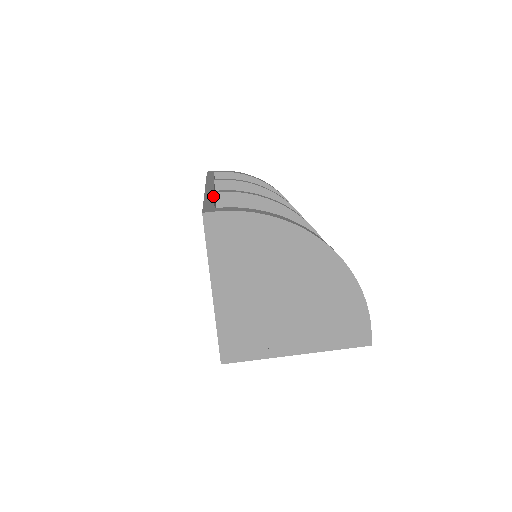
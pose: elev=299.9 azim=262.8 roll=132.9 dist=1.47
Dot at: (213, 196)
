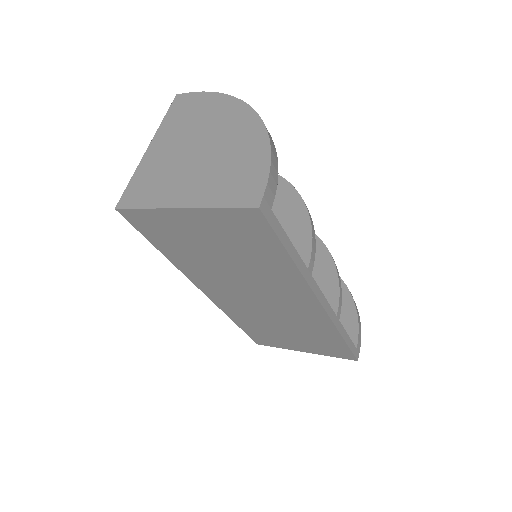
Dot at: occluded
